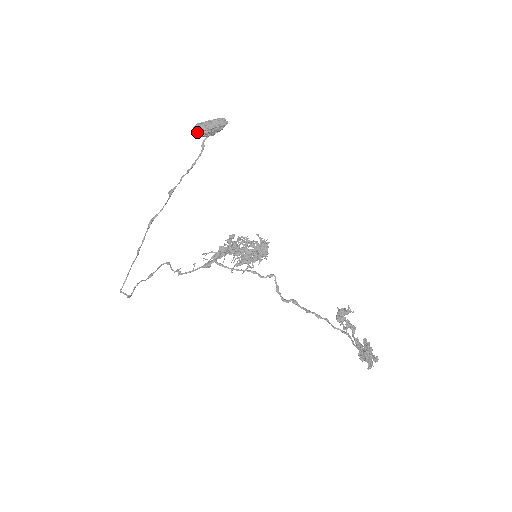
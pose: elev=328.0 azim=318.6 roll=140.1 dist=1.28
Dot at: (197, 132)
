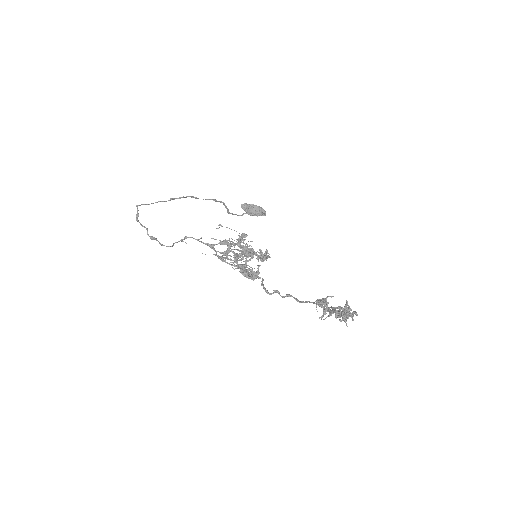
Dot at: (245, 204)
